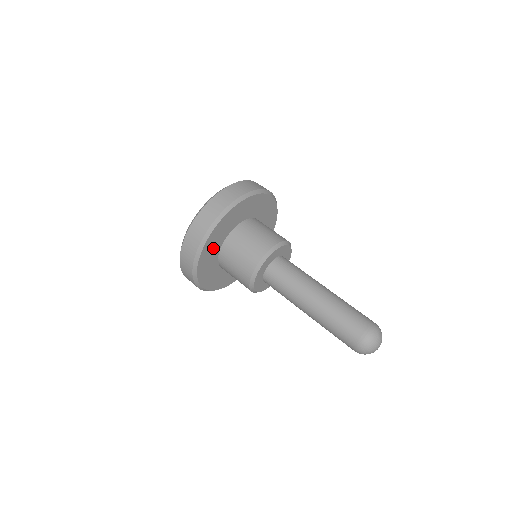
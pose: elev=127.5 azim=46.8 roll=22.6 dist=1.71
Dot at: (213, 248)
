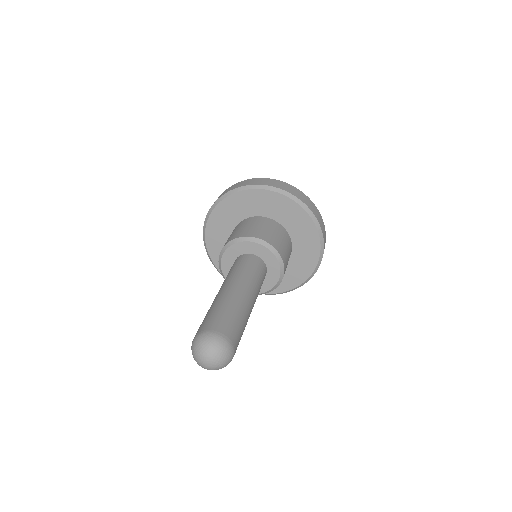
Dot at: (263, 205)
